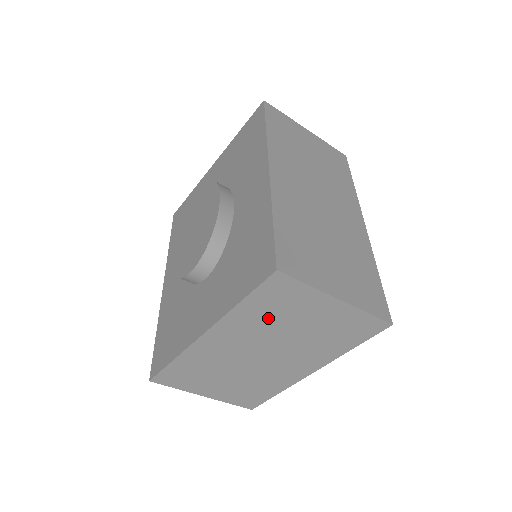
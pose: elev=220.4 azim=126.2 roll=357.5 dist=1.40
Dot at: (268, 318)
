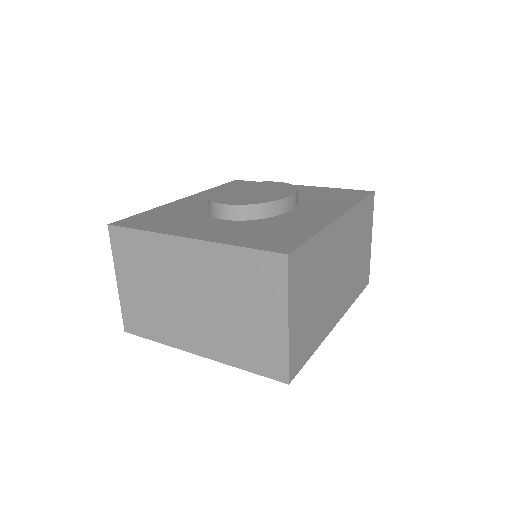
Dot at: (235, 279)
